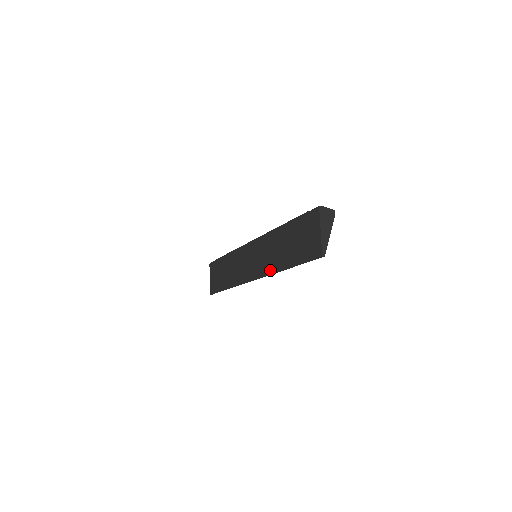
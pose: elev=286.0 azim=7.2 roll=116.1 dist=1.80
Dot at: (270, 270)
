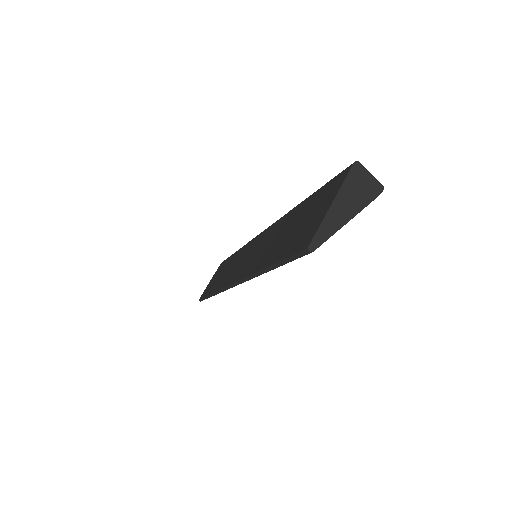
Dot at: (249, 272)
